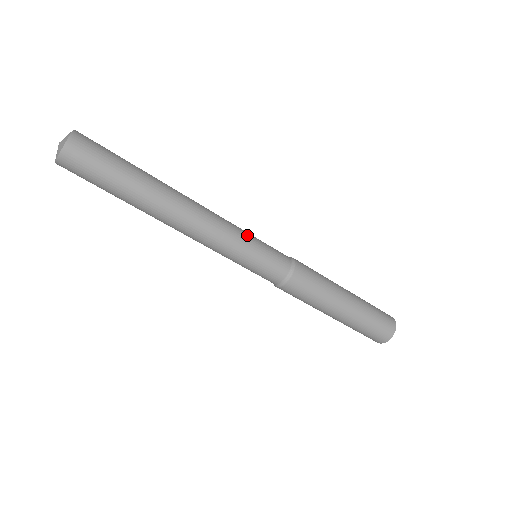
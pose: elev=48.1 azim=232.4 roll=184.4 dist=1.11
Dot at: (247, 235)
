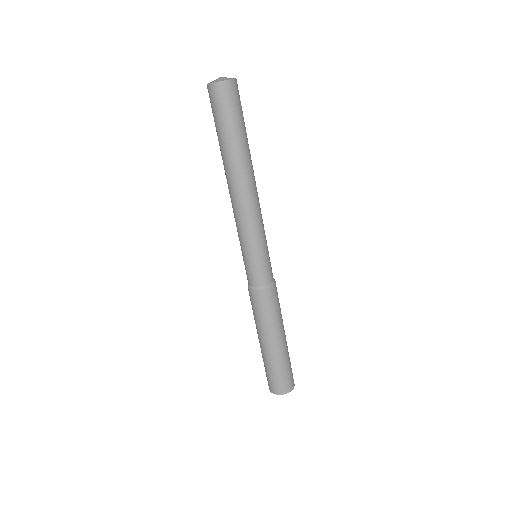
Dot at: (260, 240)
